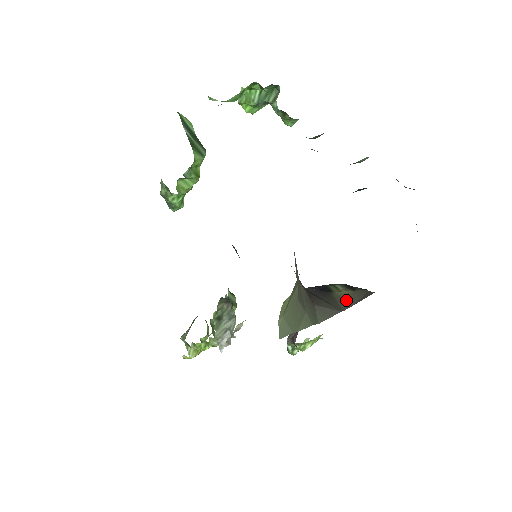
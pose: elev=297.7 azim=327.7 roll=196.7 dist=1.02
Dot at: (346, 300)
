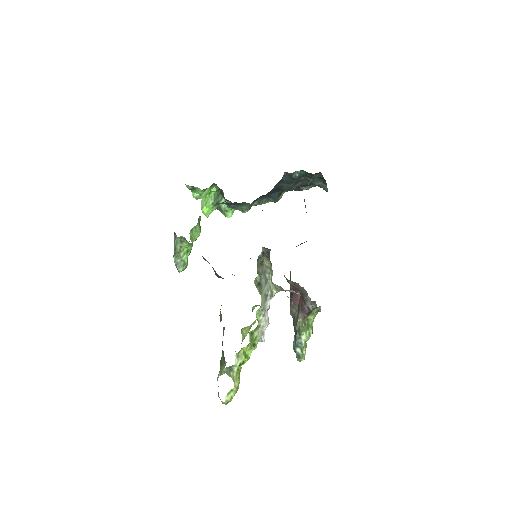
Dot at: occluded
